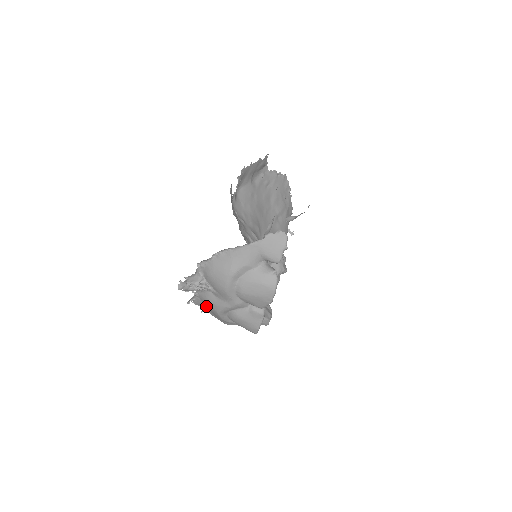
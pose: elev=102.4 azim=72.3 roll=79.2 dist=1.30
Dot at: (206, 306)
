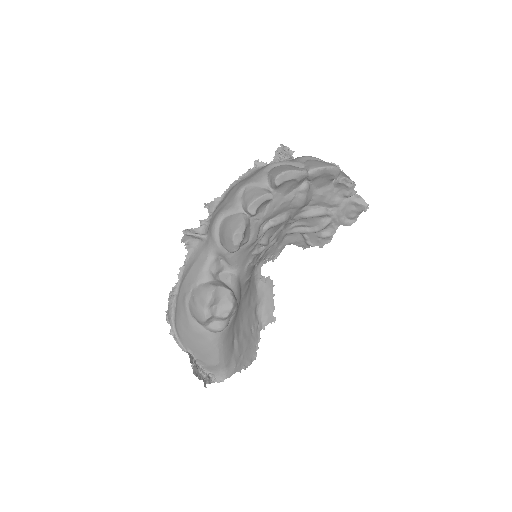
Dot at: (259, 169)
